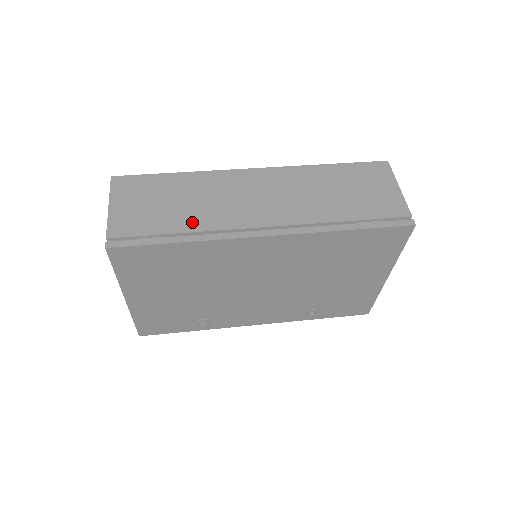
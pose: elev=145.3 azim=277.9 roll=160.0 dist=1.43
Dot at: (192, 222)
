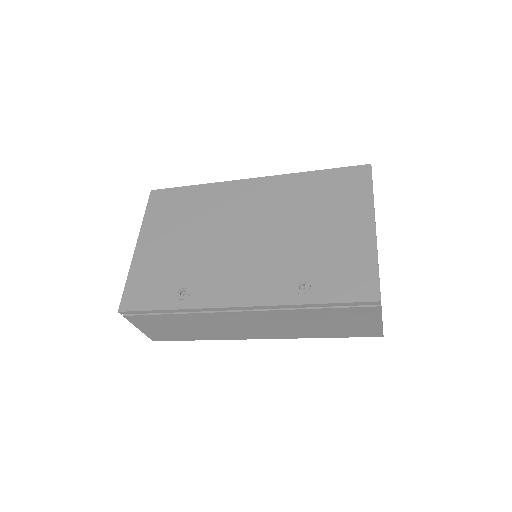
Dot at: occluded
